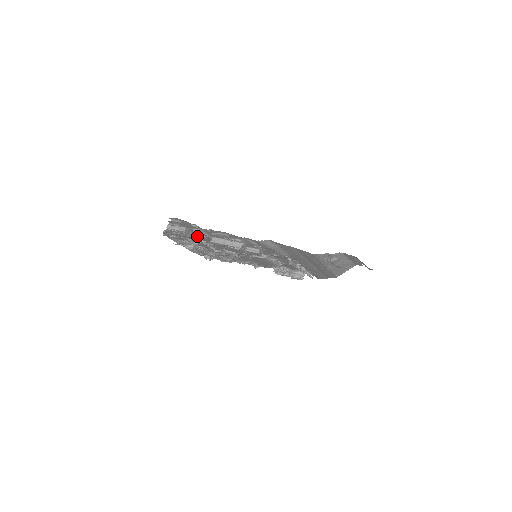
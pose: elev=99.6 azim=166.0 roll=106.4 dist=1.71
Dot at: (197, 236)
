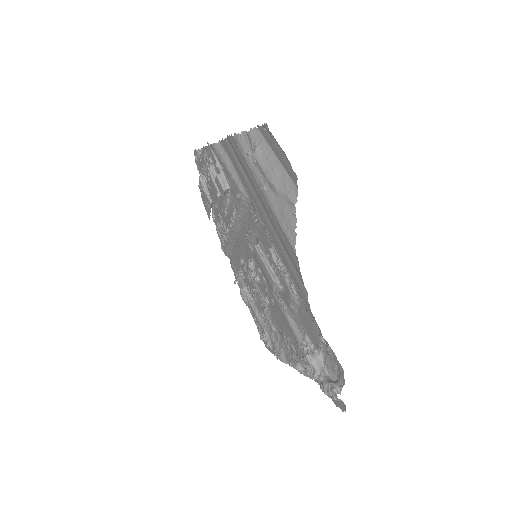
Dot at: occluded
